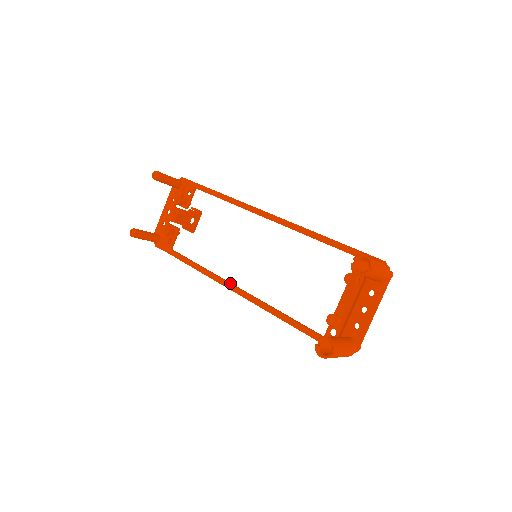
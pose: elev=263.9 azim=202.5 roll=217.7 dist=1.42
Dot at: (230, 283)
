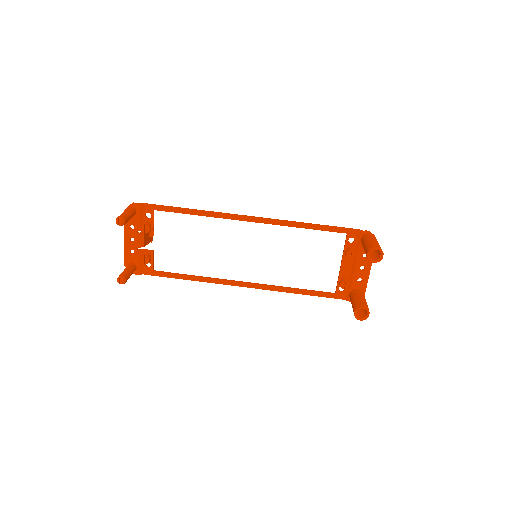
Dot at: (236, 282)
